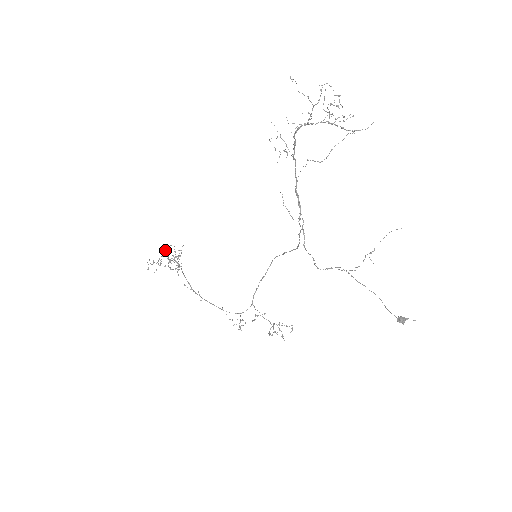
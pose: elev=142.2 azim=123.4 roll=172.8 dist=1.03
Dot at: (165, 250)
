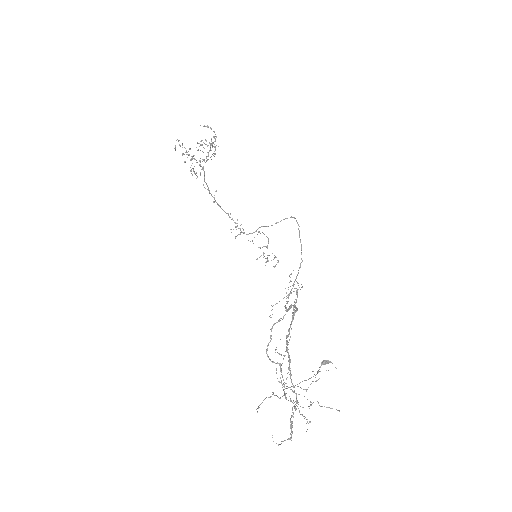
Dot at: occluded
